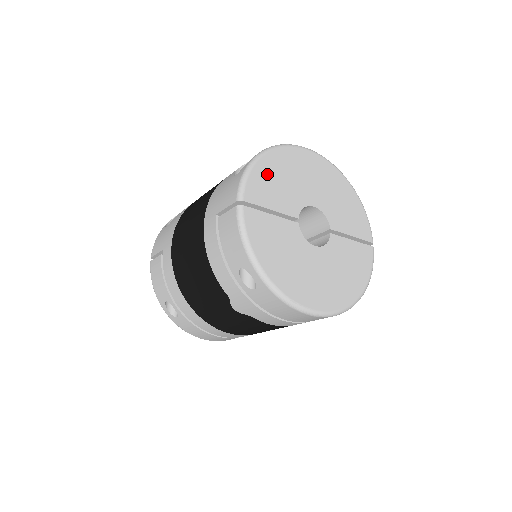
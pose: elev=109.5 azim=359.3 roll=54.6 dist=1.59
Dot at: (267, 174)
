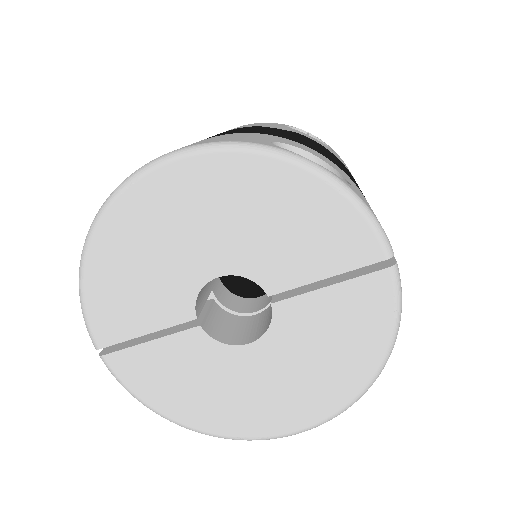
Dot at: (109, 282)
